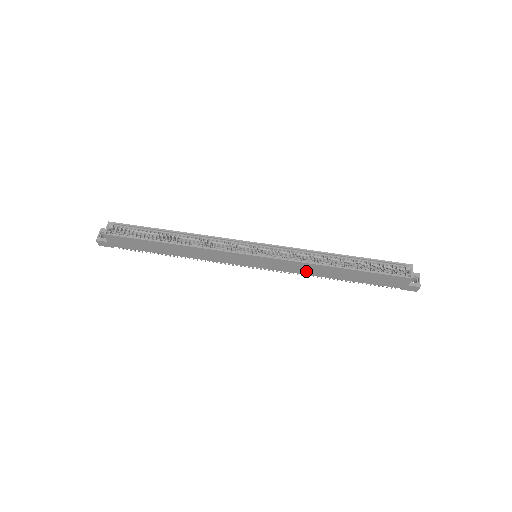
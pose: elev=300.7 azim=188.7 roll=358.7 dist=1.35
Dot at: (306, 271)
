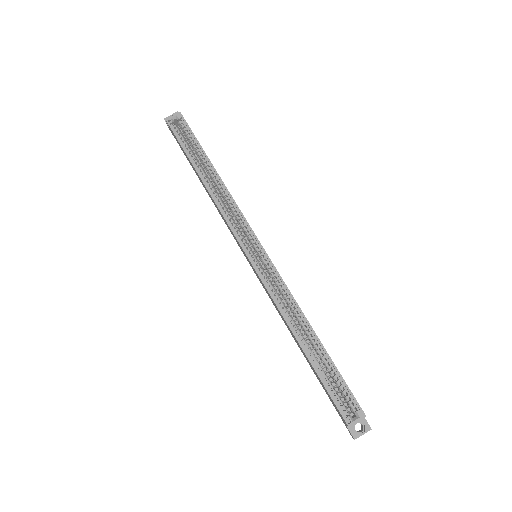
Dot at: (279, 313)
